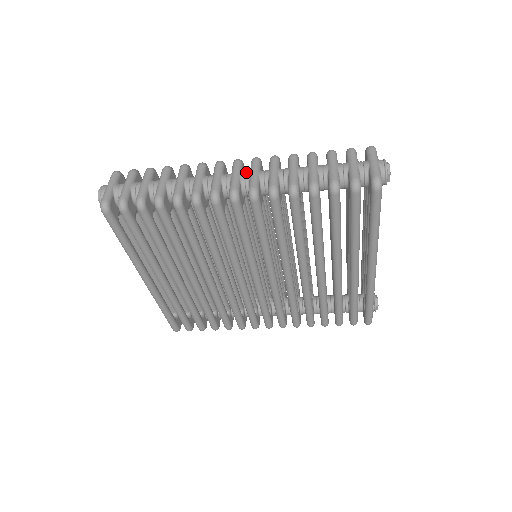
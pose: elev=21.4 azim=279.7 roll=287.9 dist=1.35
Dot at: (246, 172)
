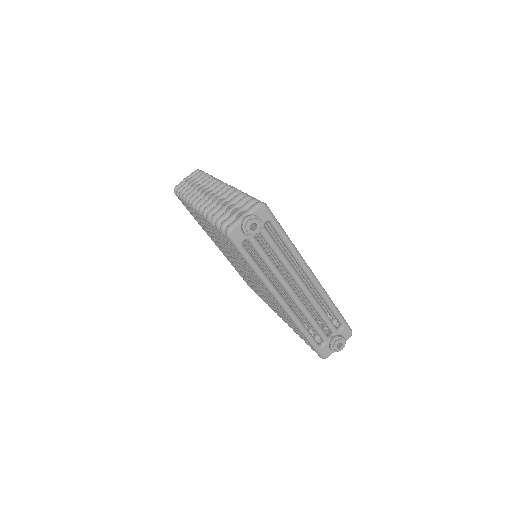
Dot at: occluded
